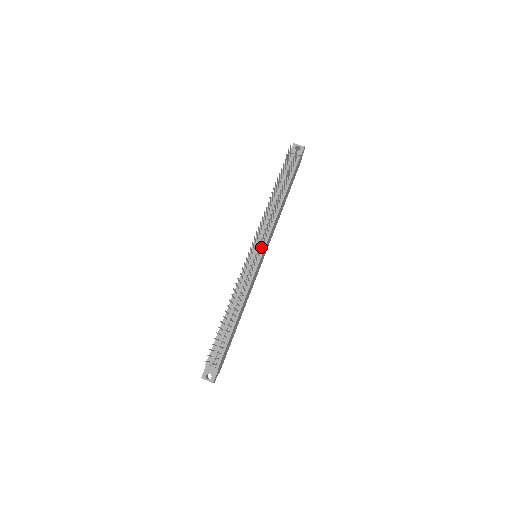
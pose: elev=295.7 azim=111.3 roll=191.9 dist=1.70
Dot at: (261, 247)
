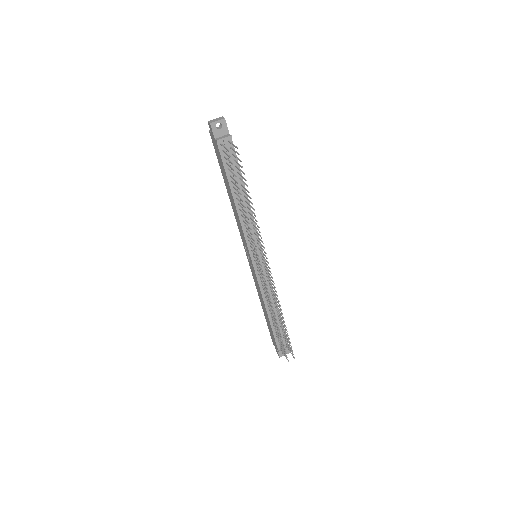
Dot at: (258, 250)
